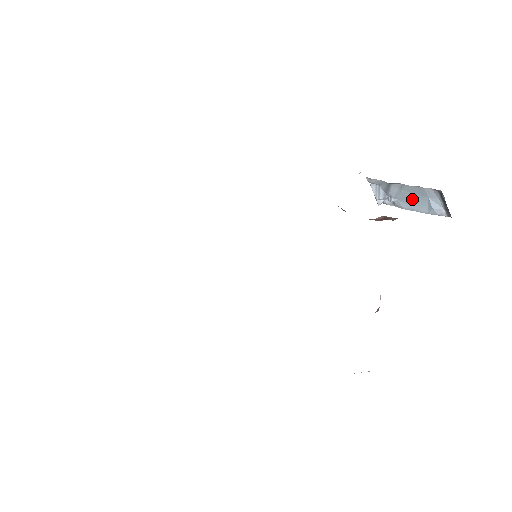
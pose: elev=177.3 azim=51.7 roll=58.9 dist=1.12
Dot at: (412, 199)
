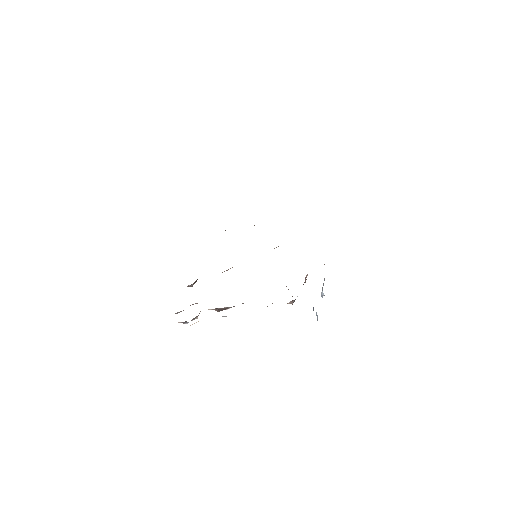
Dot at: occluded
